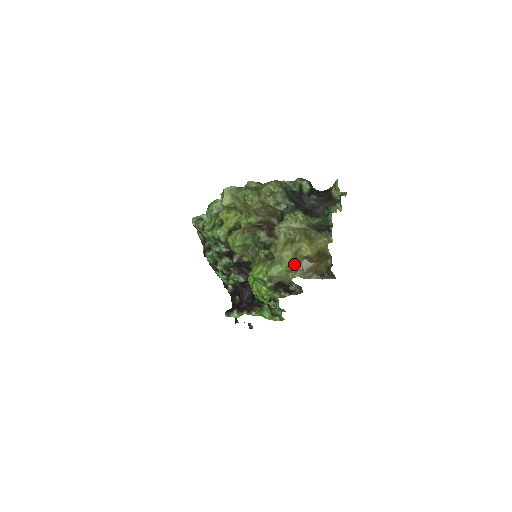
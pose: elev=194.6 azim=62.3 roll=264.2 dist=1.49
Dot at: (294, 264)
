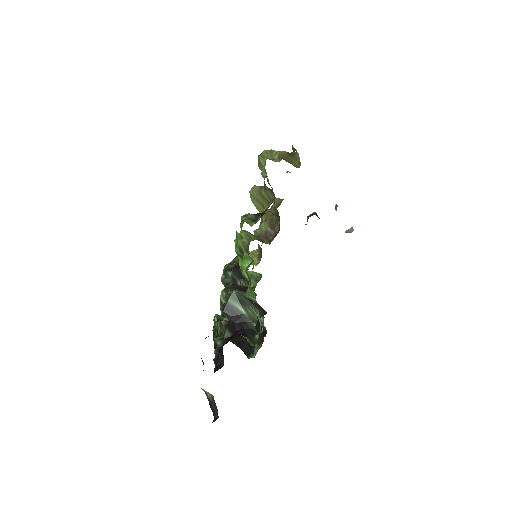
Dot at: (268, 157)
